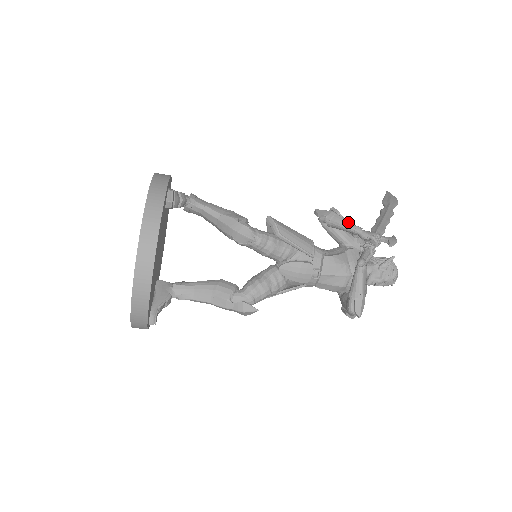
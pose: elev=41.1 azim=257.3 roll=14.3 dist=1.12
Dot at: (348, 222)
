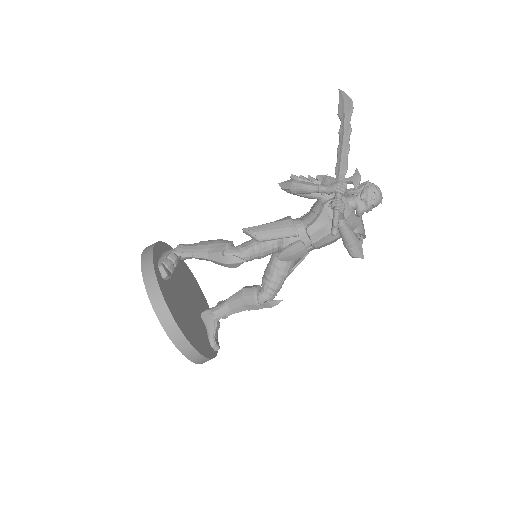
Dot at: (309, 187)
